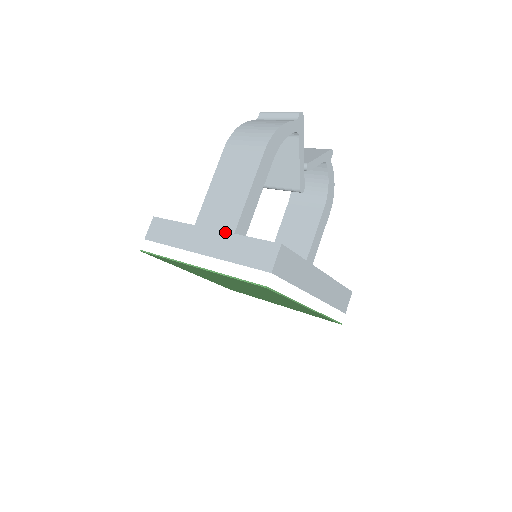
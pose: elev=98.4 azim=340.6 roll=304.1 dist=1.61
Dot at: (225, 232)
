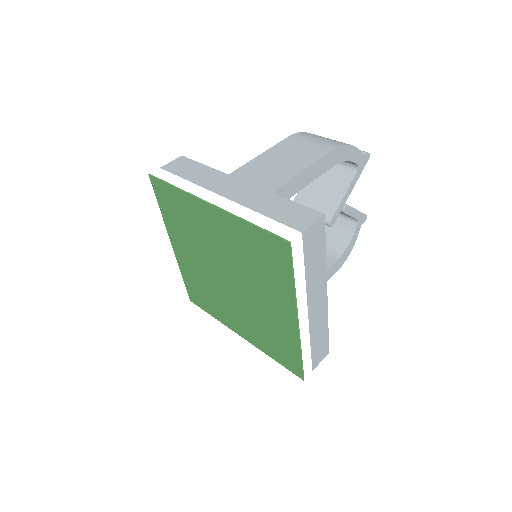
Dot at: (261, 188)
